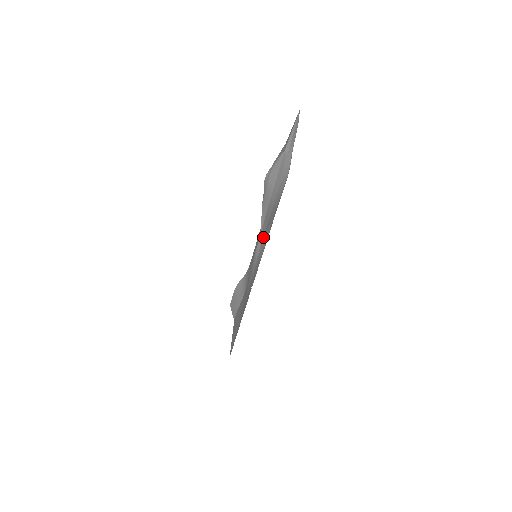
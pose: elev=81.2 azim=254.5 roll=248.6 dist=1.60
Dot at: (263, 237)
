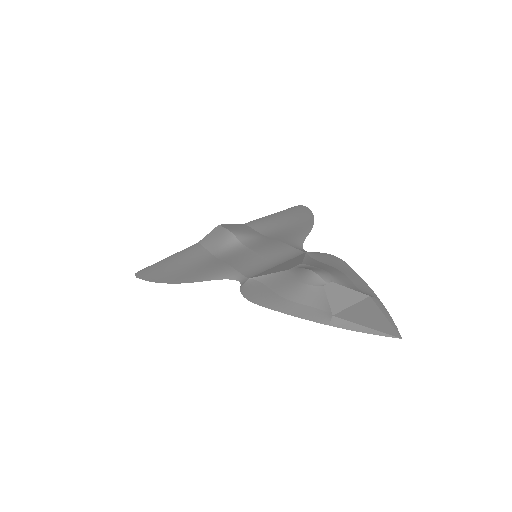
Dot at: (242, 287)
